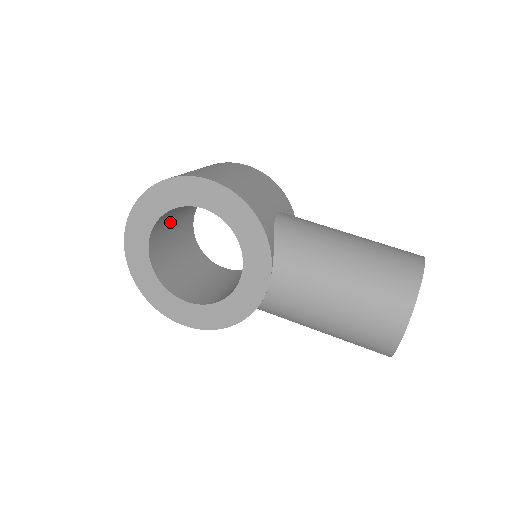
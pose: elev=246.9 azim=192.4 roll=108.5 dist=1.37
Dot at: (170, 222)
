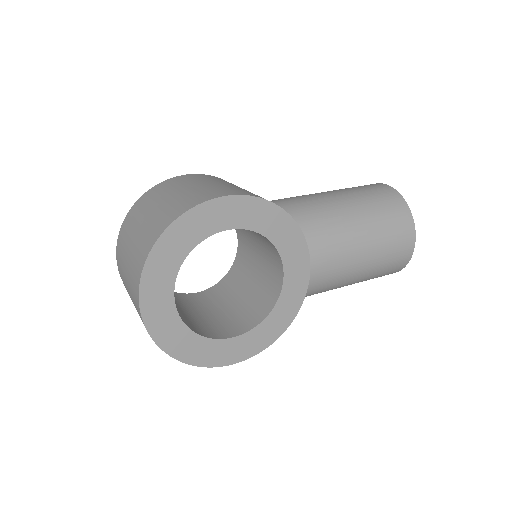
Dot at: occluded
